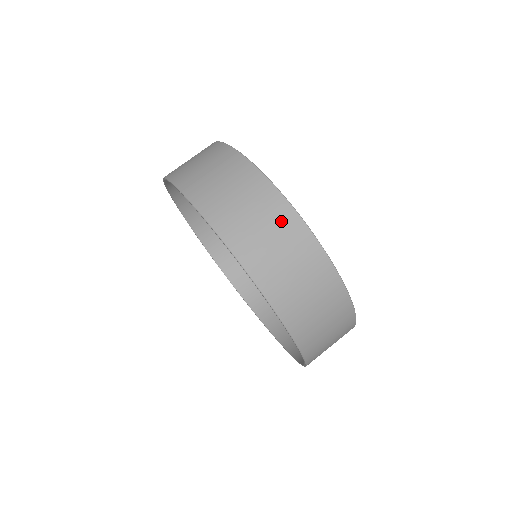
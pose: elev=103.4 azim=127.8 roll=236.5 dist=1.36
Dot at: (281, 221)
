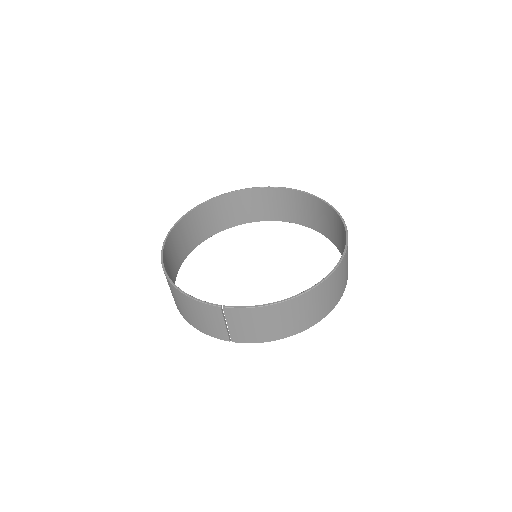
Dot at: (295, 307)
